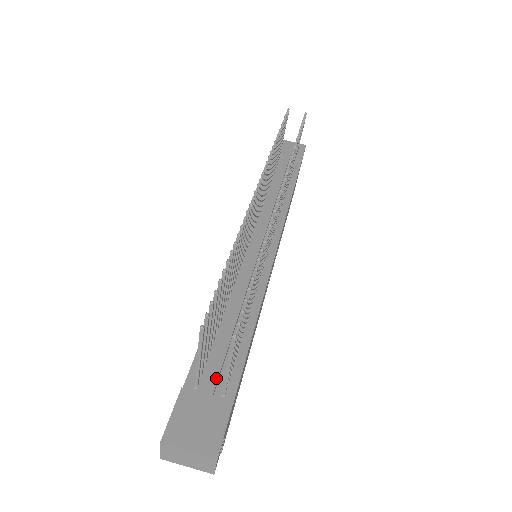
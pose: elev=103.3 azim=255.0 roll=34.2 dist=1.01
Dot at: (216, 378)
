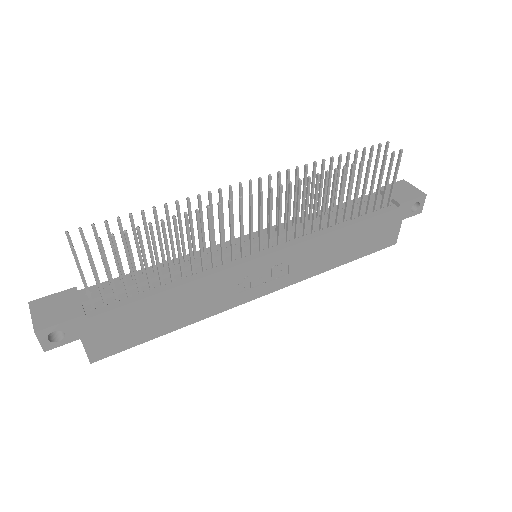
Dot at: (98, 296)
